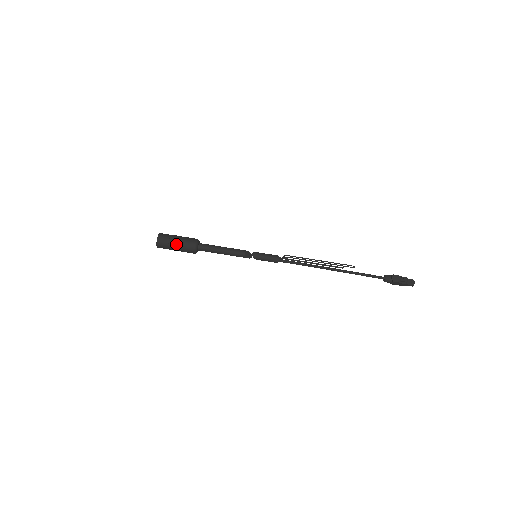
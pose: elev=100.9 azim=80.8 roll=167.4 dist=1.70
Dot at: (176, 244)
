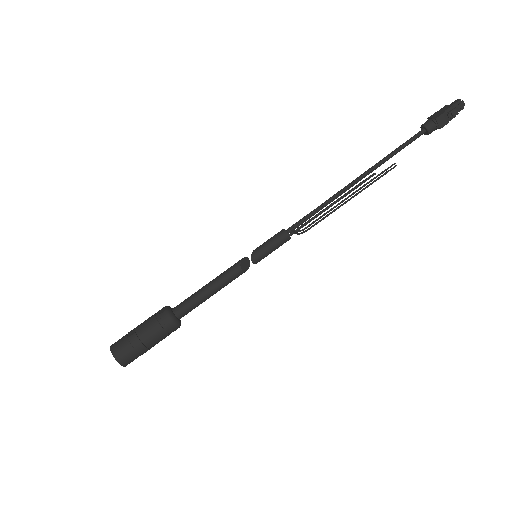
Dot at: (150, 346)
